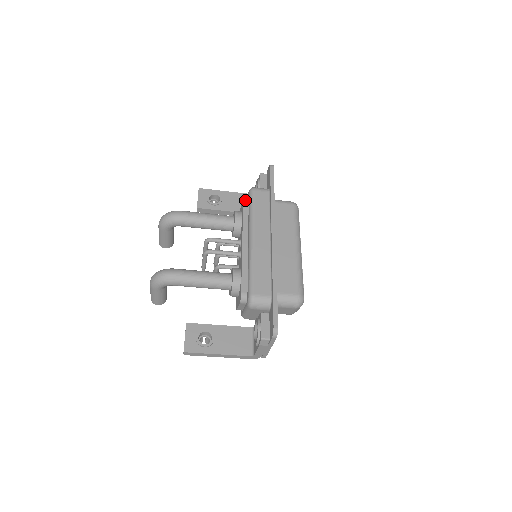
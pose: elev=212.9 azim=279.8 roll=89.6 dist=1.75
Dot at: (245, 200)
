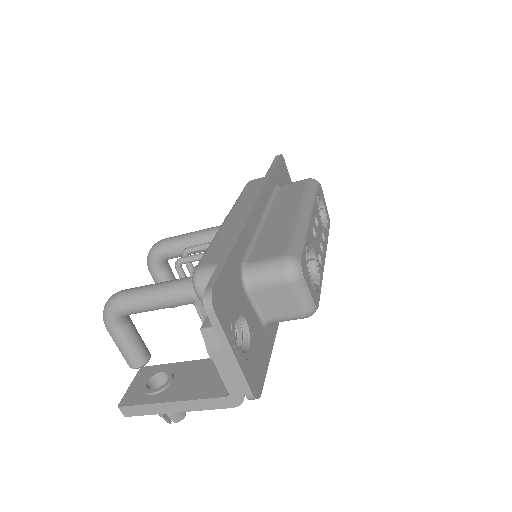
Dot at: occluded
